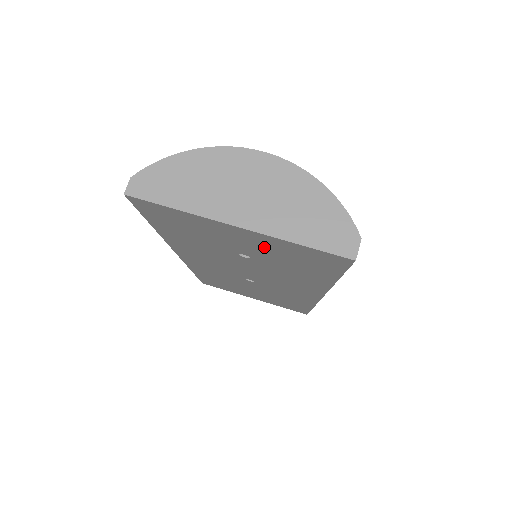
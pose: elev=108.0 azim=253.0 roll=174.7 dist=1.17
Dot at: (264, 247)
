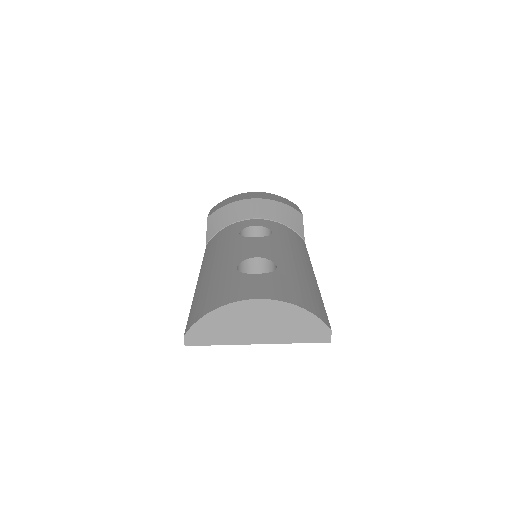
Dot at: occluded
